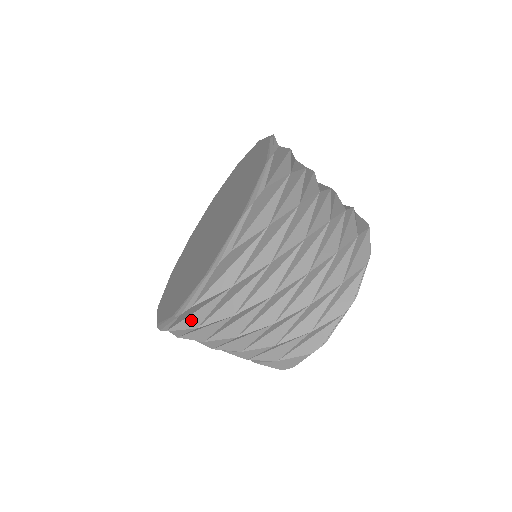
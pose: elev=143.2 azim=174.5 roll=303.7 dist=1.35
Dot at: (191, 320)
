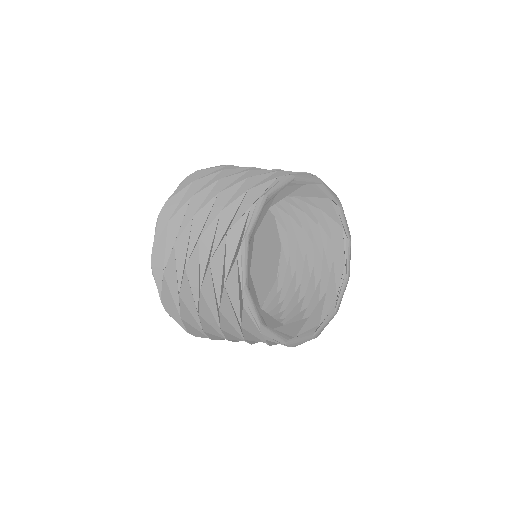
Dot at: occluded
